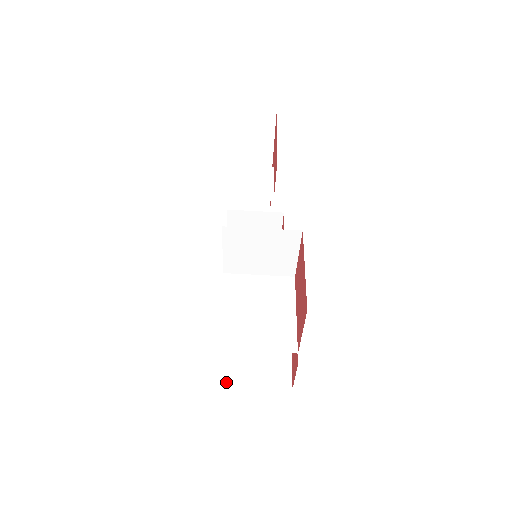
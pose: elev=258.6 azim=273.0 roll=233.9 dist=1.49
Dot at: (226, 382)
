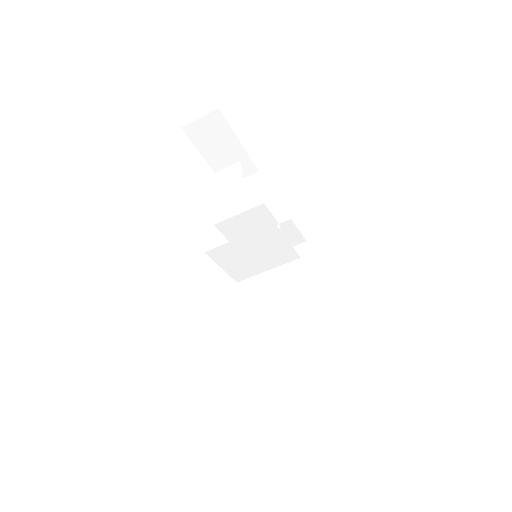
Dot at: (278, 379)
